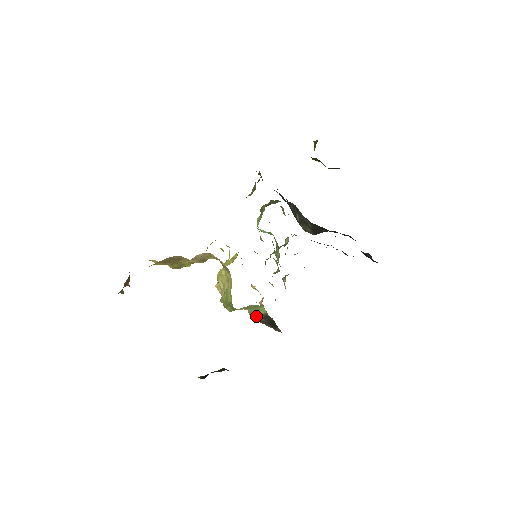
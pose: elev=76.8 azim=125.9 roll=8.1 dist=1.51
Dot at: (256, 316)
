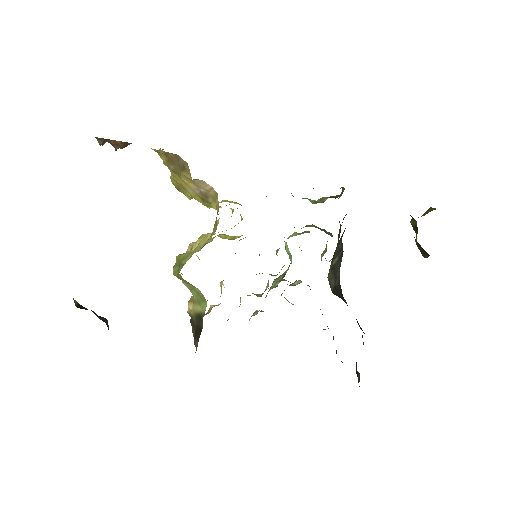
Dot at: (193, 309)
